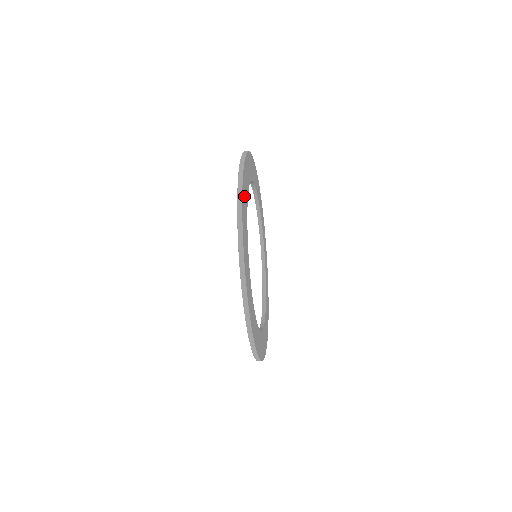
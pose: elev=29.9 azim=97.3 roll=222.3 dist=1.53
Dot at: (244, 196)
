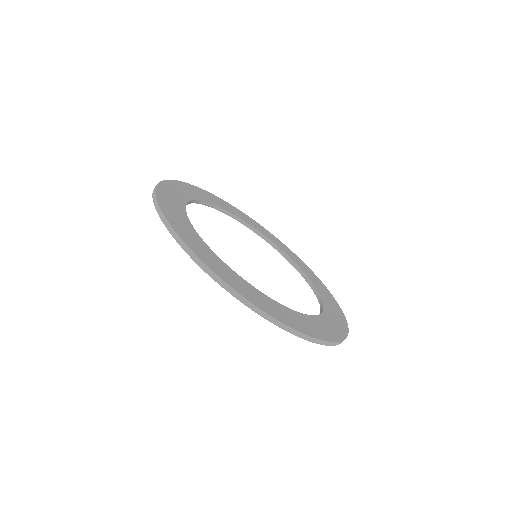
Dot at: (189, 239)
